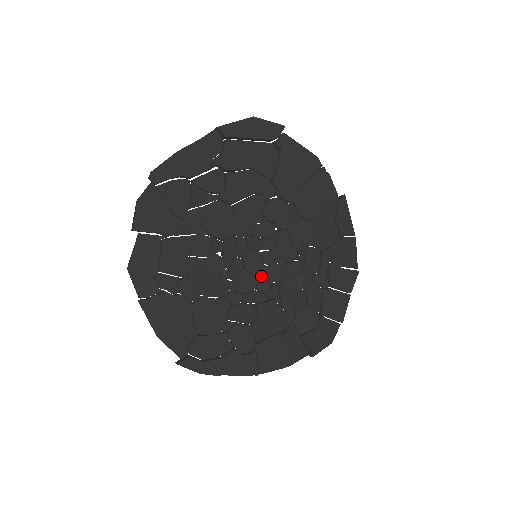
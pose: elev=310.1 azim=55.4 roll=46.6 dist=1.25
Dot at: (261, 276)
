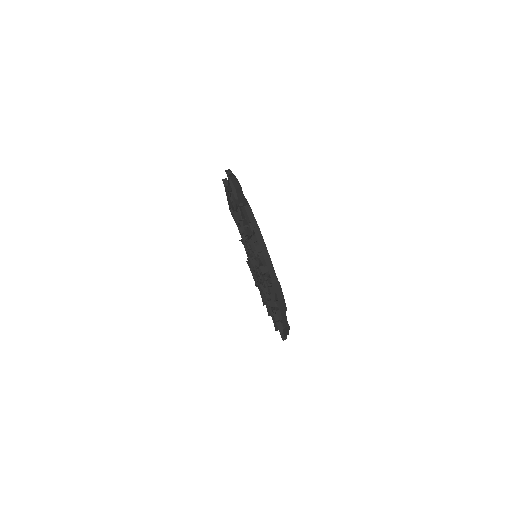
Dot at: occluded
